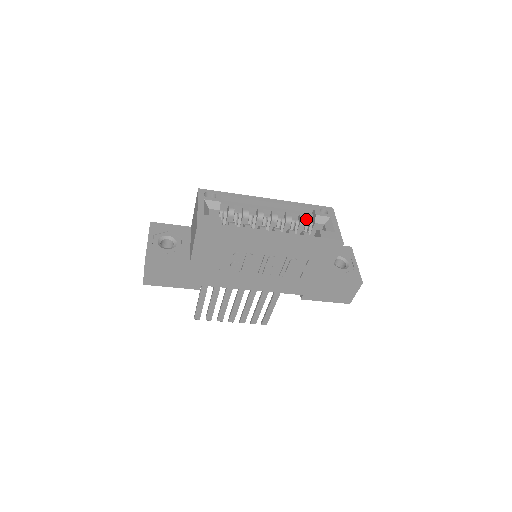
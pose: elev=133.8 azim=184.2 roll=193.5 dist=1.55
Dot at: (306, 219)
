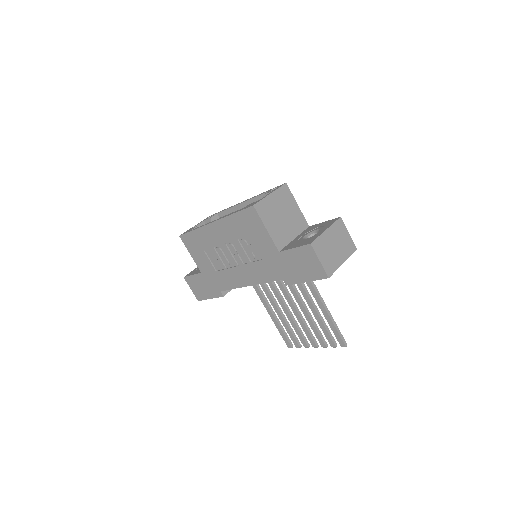
Dot at: occluded
